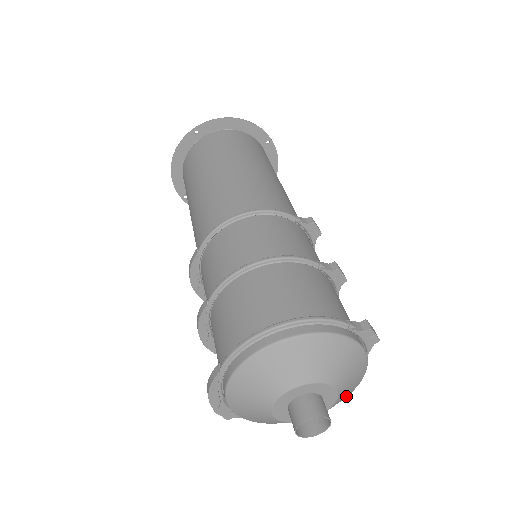
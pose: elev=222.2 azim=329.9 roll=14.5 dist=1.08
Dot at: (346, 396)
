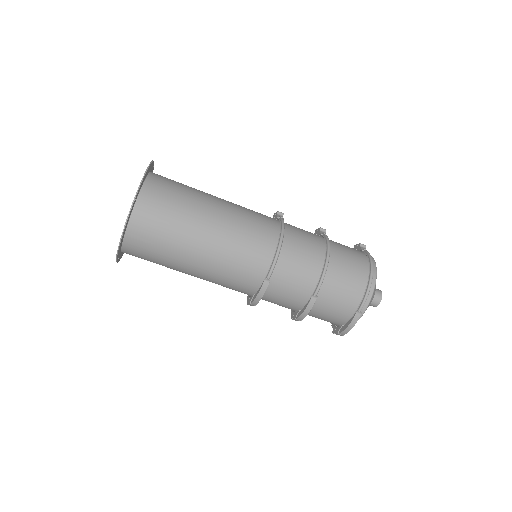
Dot at: occluded
